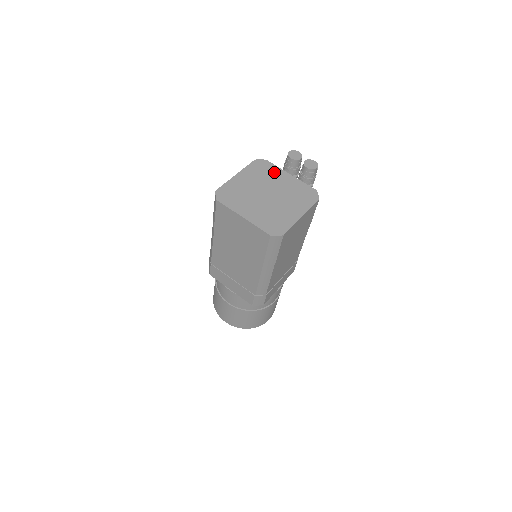
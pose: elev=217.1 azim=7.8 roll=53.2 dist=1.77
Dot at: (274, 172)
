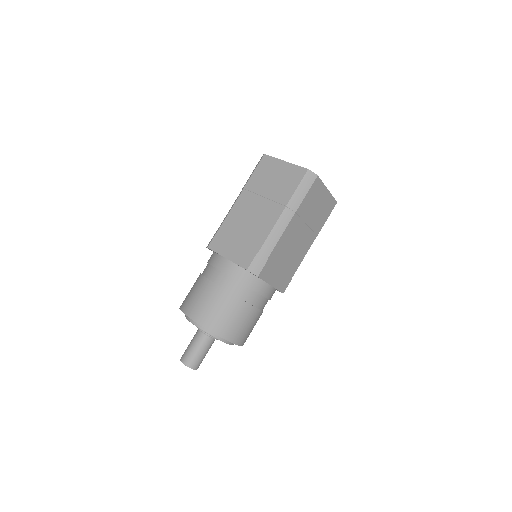
Dot at: occluded
